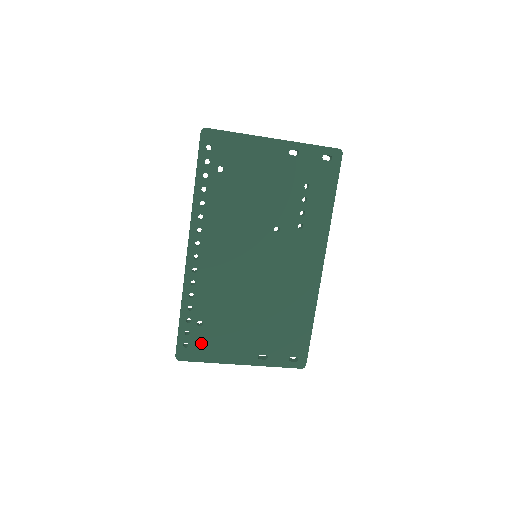
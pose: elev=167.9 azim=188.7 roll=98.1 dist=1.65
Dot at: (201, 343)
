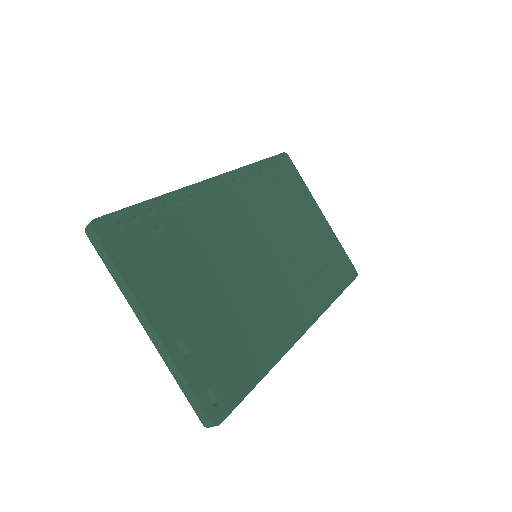
Dot at: (138, 246)
